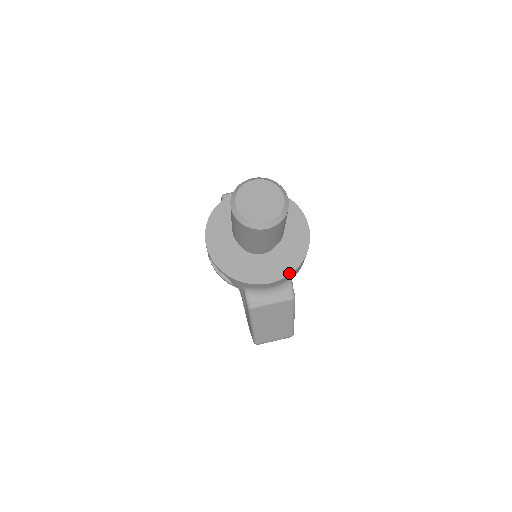
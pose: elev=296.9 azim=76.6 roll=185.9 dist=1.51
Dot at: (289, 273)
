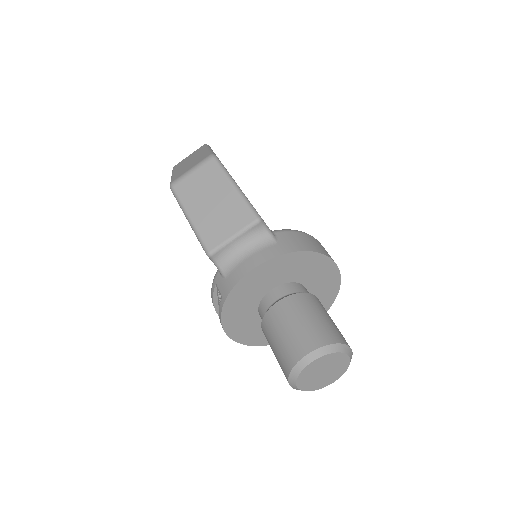
Dot at: occluded
